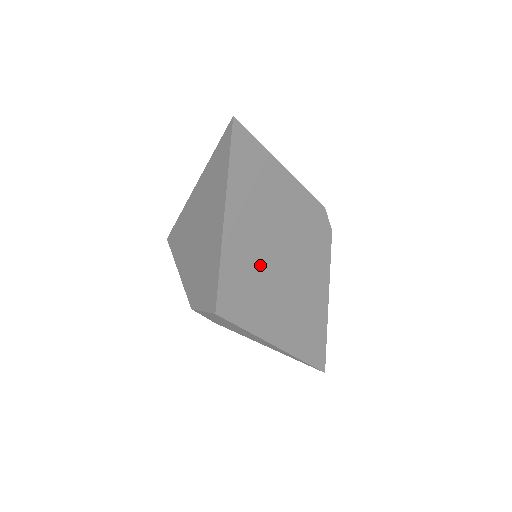
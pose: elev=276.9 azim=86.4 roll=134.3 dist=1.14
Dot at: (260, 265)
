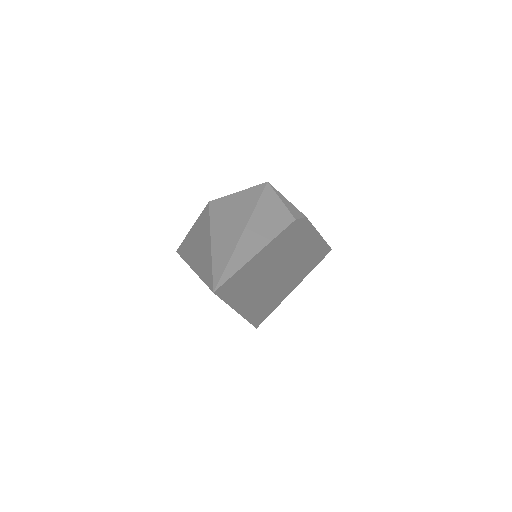
Dot at: (269, 289)
